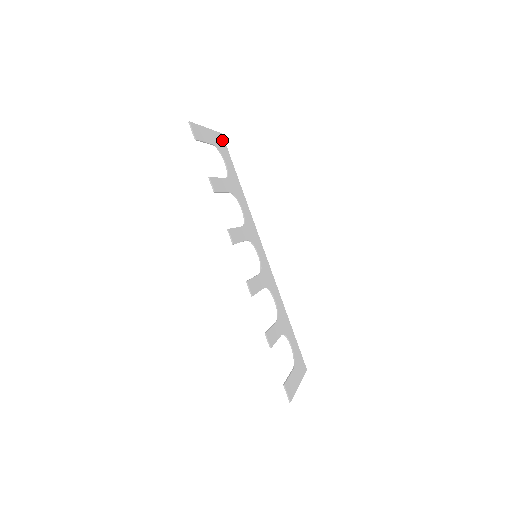
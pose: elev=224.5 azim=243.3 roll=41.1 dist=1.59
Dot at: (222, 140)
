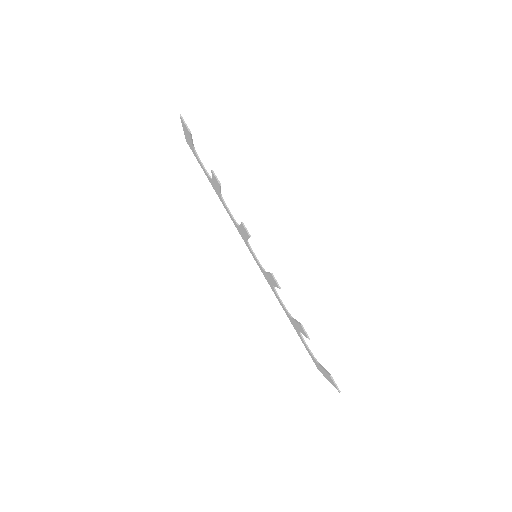
Dot at: occluded
